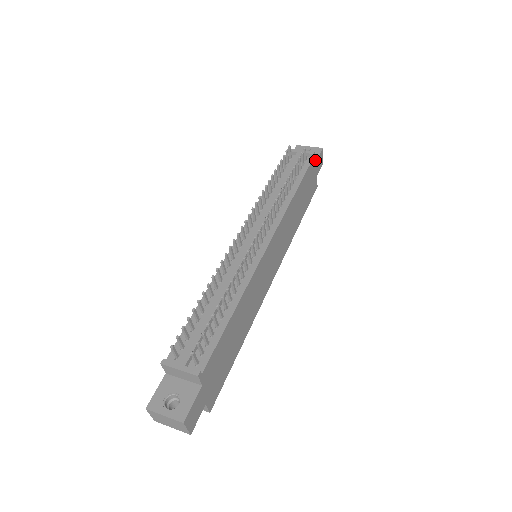
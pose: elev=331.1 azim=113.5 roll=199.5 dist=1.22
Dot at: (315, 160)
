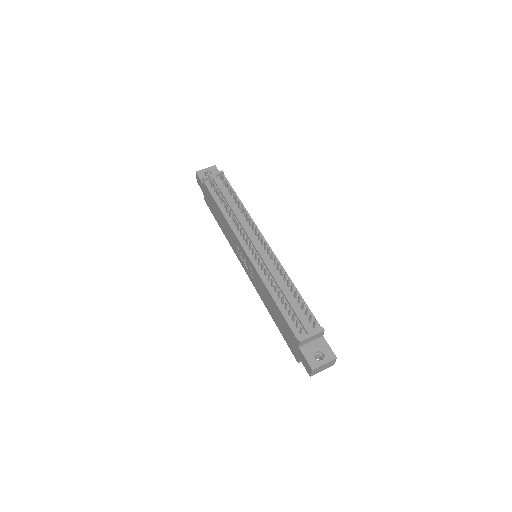
Dot at: occluded
